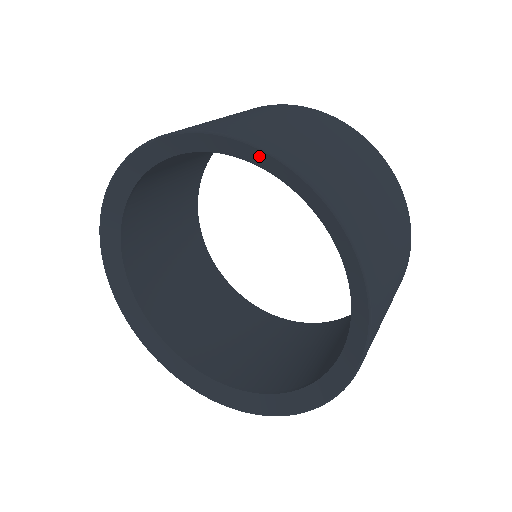
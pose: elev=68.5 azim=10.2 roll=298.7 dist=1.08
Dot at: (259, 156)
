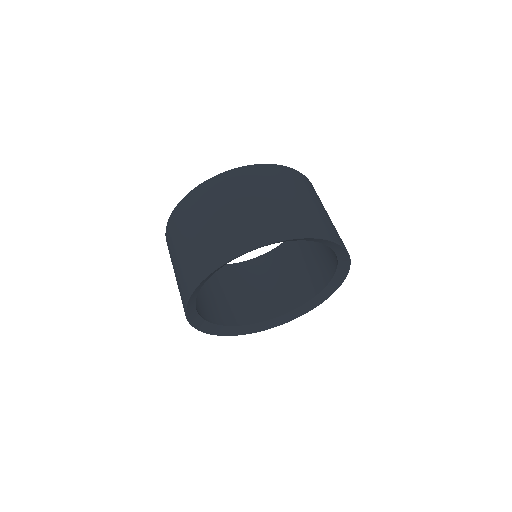
Dot at: (333, 244)
